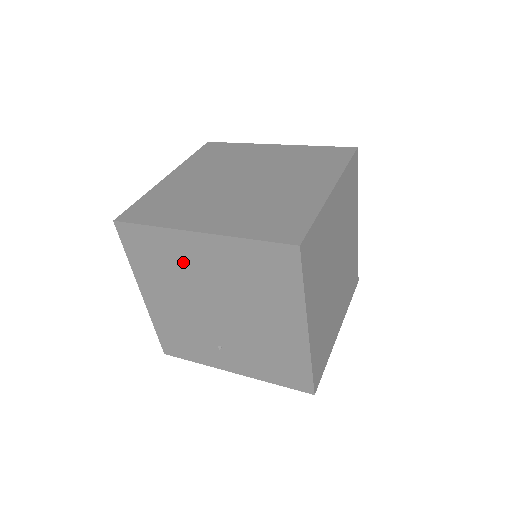
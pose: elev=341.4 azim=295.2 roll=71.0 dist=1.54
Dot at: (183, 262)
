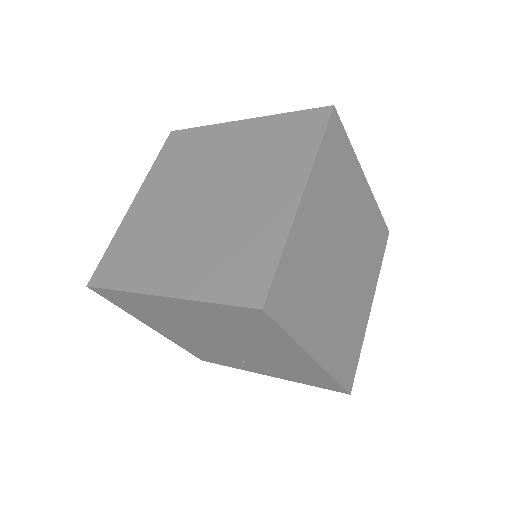
Dot at: (167, 313)
